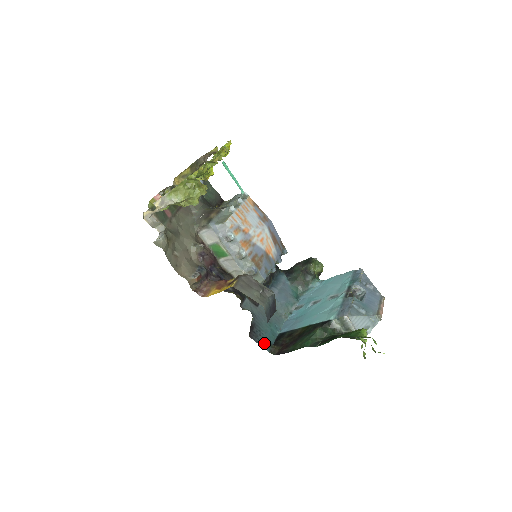
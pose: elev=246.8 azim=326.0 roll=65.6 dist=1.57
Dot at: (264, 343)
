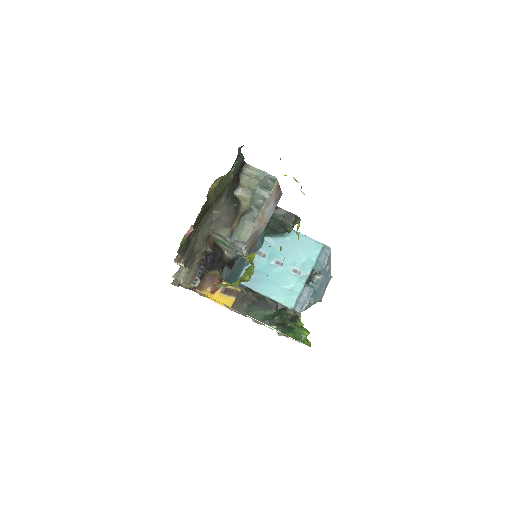
Dot at: occluded
